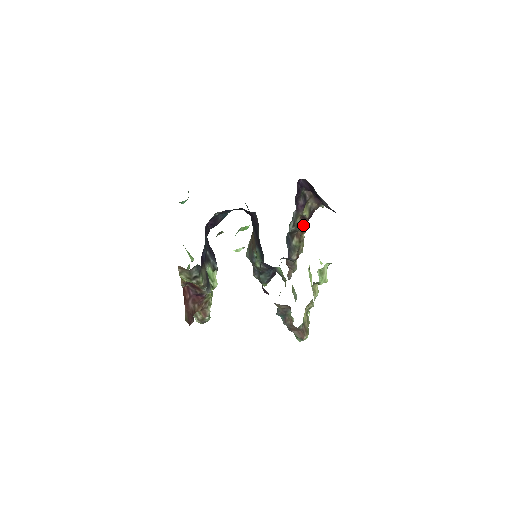
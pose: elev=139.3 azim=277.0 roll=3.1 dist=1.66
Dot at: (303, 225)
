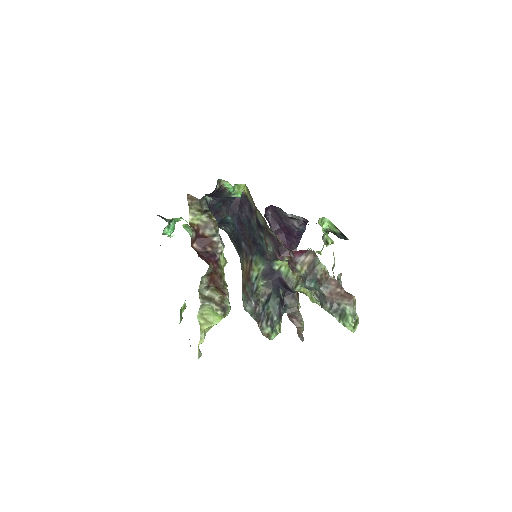
Dot at: occluded
